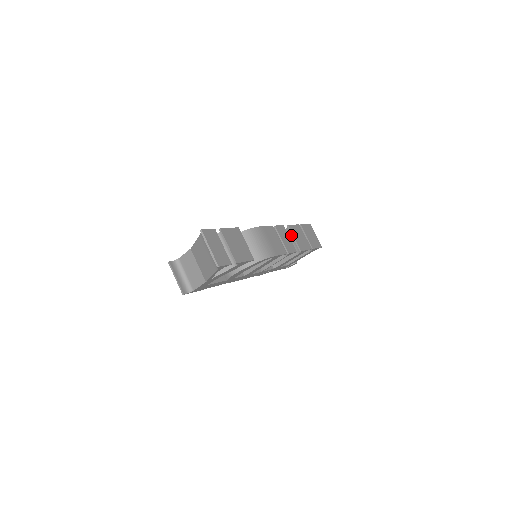
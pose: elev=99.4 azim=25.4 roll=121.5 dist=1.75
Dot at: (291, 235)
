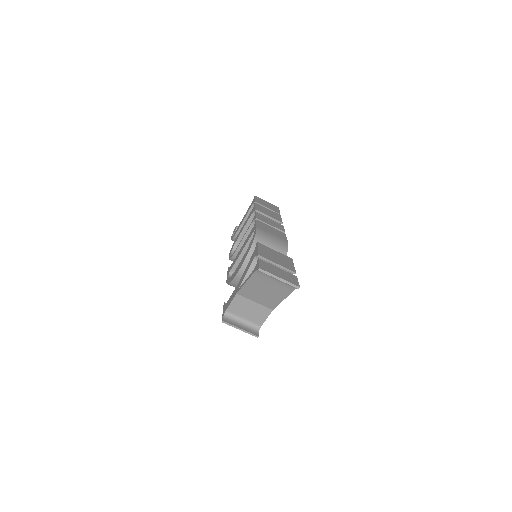
Dot at: occluded
